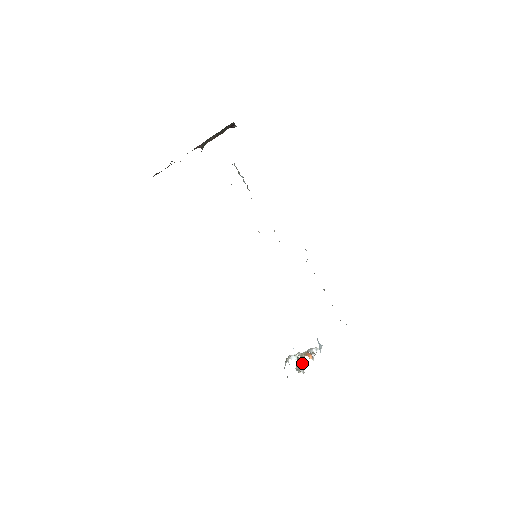
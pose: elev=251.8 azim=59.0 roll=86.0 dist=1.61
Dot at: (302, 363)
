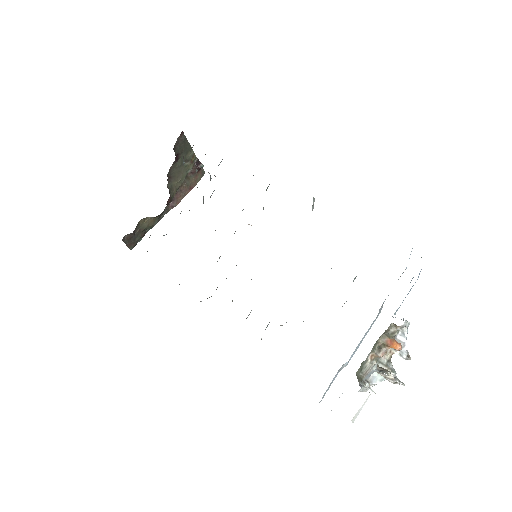
Dot at: occluded
